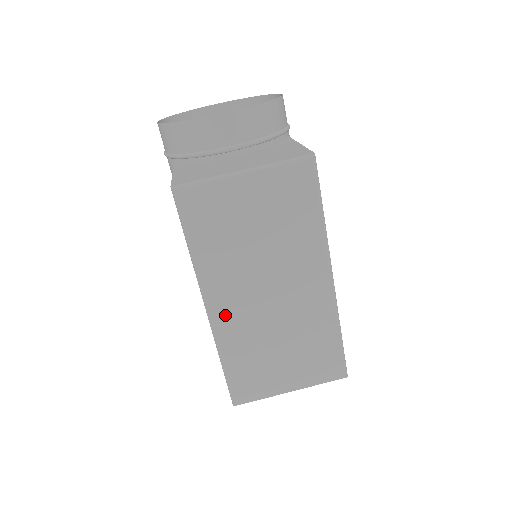
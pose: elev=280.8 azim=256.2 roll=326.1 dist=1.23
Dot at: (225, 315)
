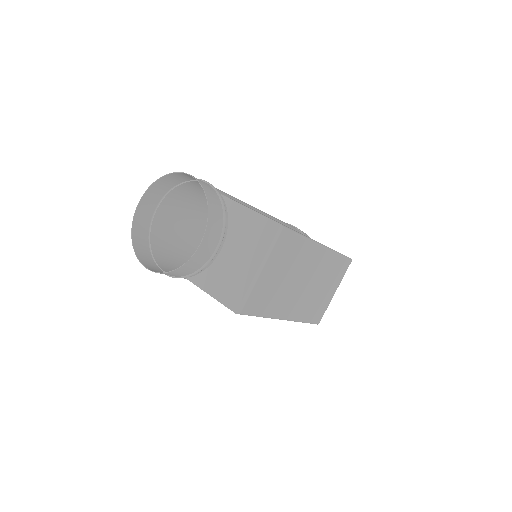
Dot at: (293, 312)
